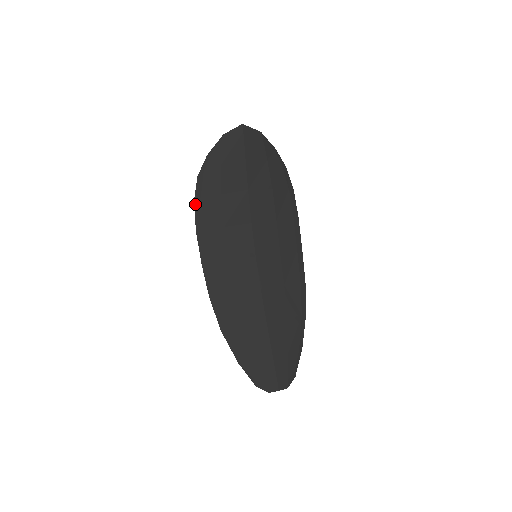
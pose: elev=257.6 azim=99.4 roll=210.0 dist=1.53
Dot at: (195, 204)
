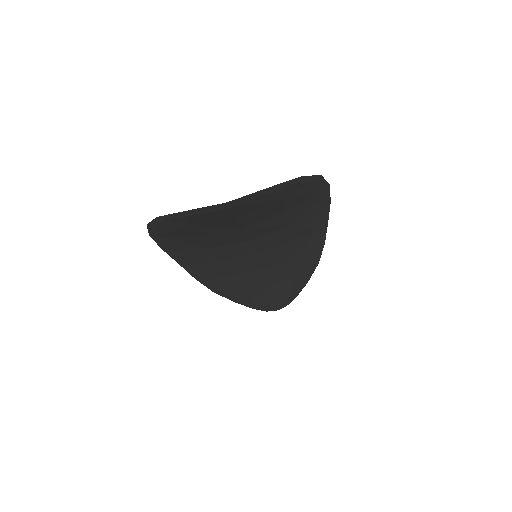
Dot at: (152, 238)
